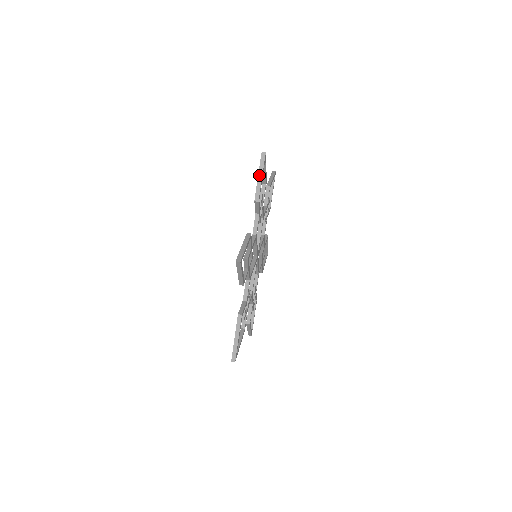
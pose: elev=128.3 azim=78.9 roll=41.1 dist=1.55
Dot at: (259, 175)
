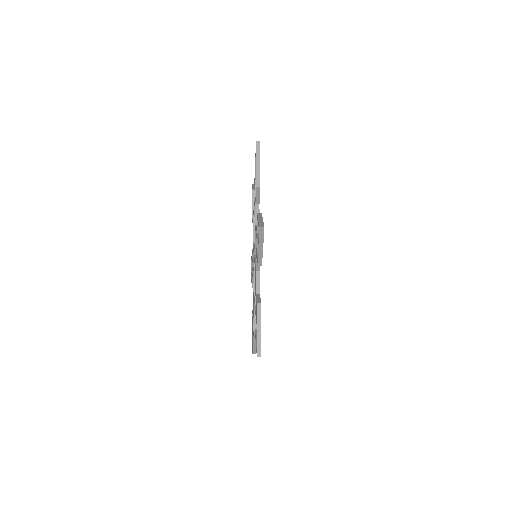
Dot at: (257, 162)
